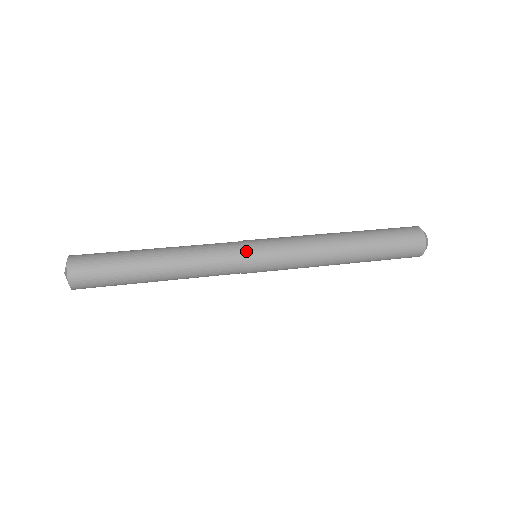
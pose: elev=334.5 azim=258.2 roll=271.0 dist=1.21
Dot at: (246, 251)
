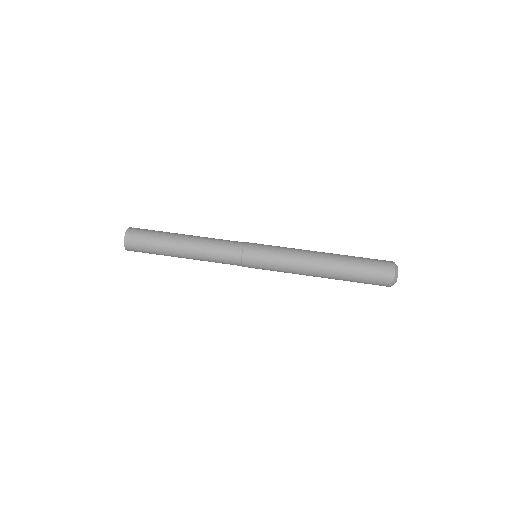
Dot at: (245, 261)
